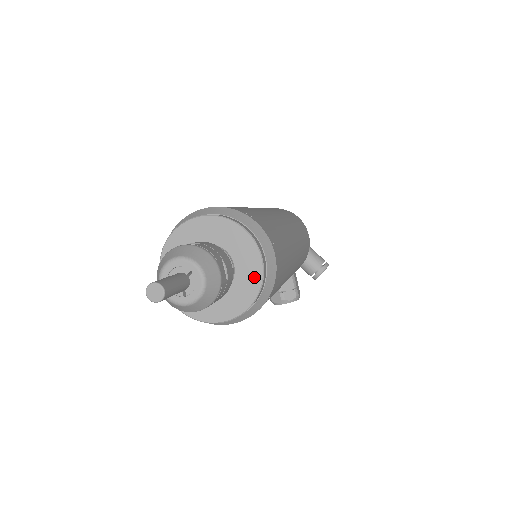
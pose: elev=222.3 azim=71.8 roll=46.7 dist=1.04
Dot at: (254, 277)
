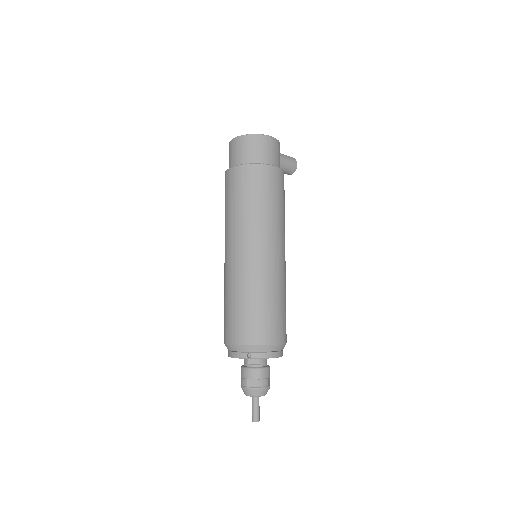
Dot at: occluded
